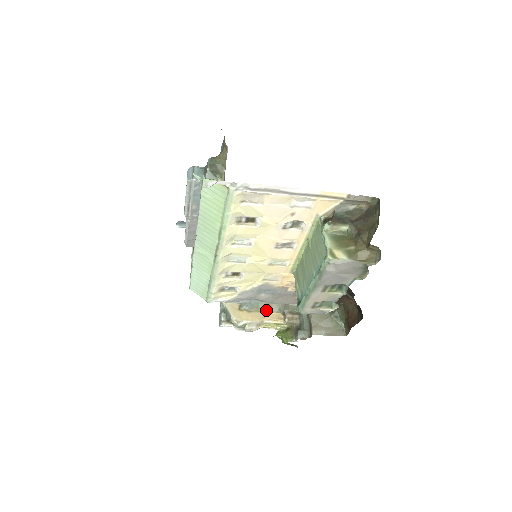
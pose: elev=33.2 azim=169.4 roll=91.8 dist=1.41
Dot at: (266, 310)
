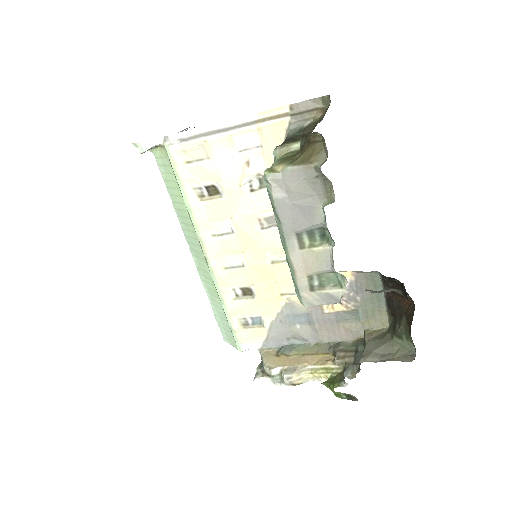
Dot at: (311, 352)
